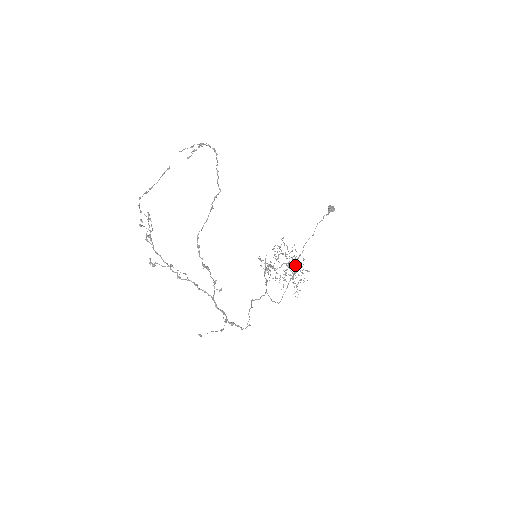
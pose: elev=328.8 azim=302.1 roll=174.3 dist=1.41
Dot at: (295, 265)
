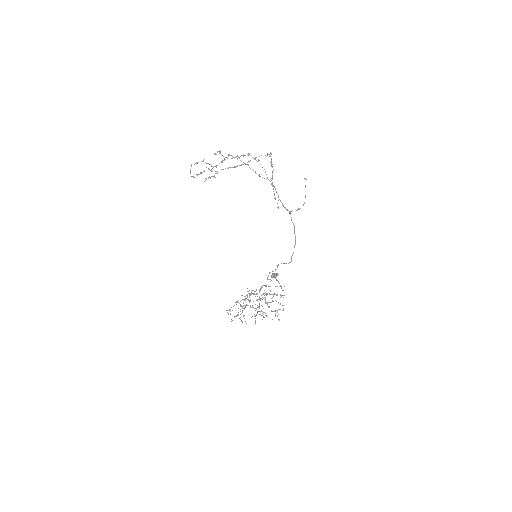
Dot at: (278, 281)
